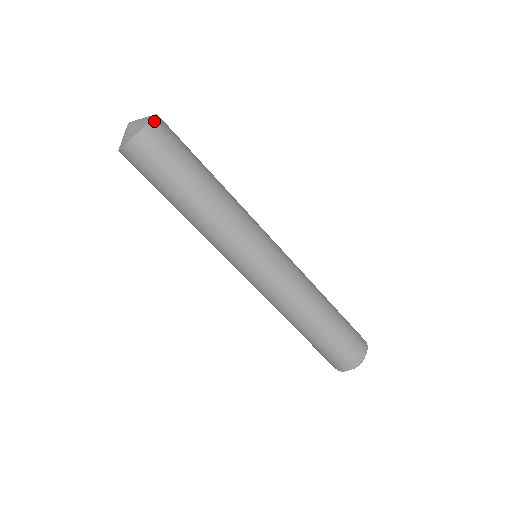
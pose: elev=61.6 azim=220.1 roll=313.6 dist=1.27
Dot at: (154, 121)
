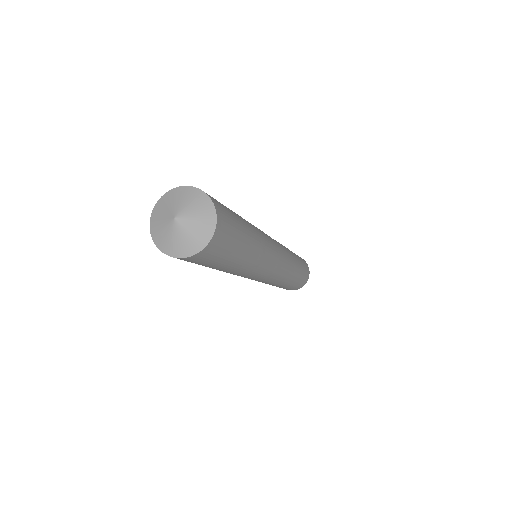
Dot at: (205, 249)
